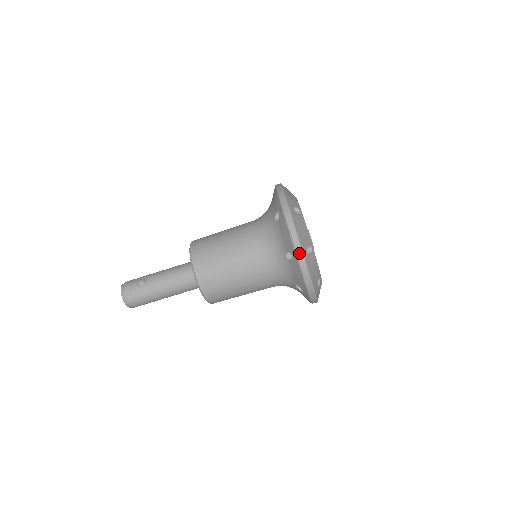
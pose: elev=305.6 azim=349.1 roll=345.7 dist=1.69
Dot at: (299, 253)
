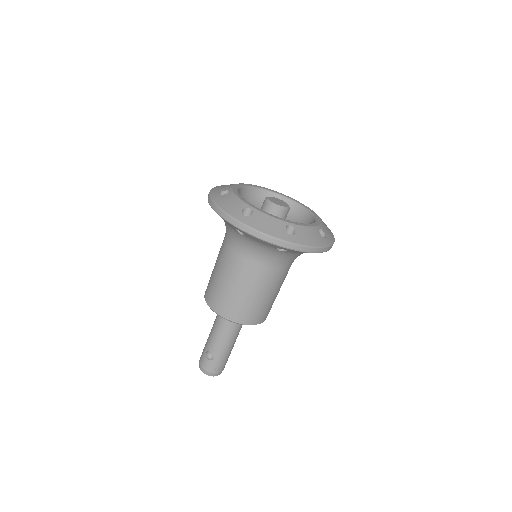
Dot at: (287, 246)
